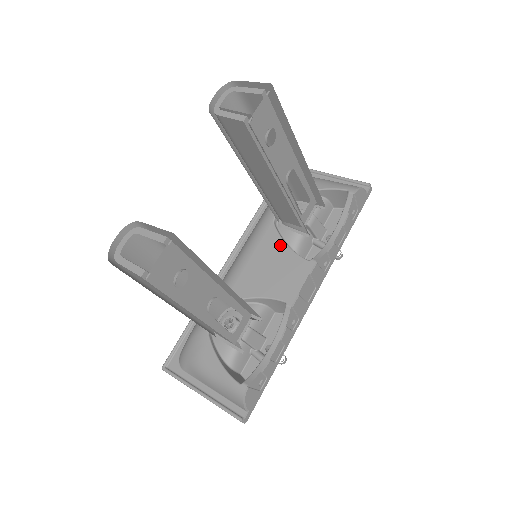
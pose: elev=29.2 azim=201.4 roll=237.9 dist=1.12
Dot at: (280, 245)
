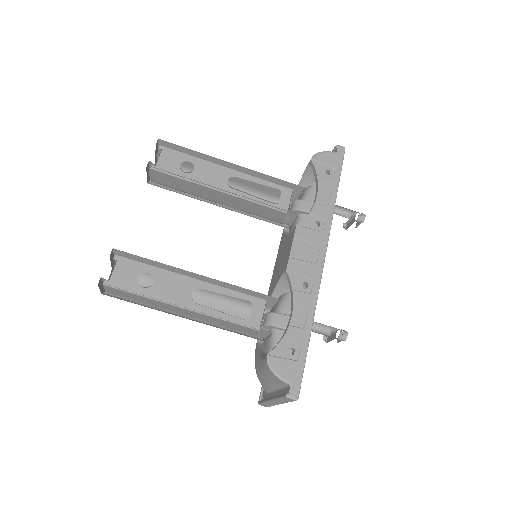
Dot at: (284, 240)
